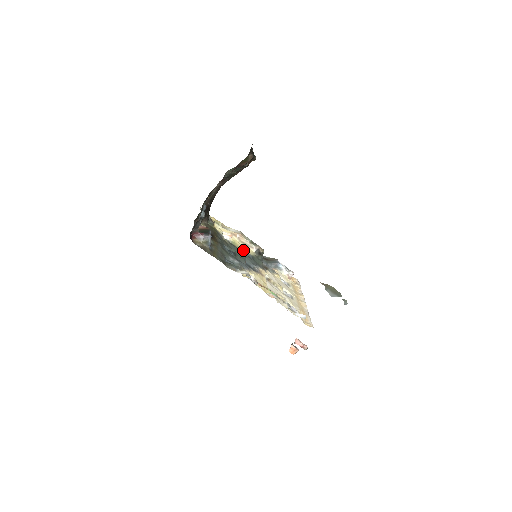
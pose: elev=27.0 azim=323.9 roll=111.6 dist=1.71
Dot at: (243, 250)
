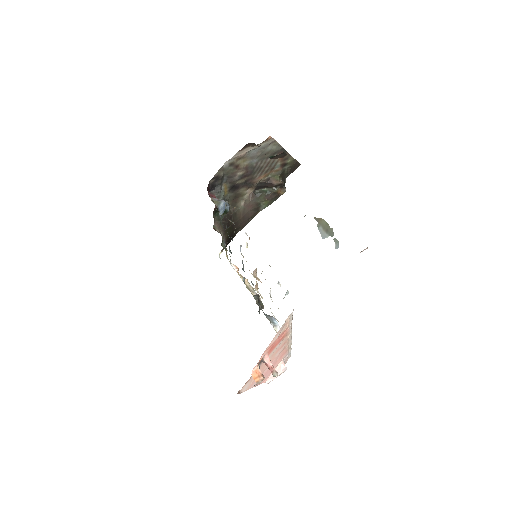
Dot at: occluded
